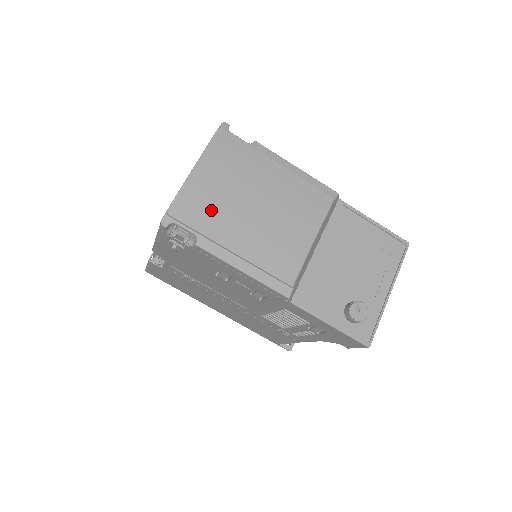
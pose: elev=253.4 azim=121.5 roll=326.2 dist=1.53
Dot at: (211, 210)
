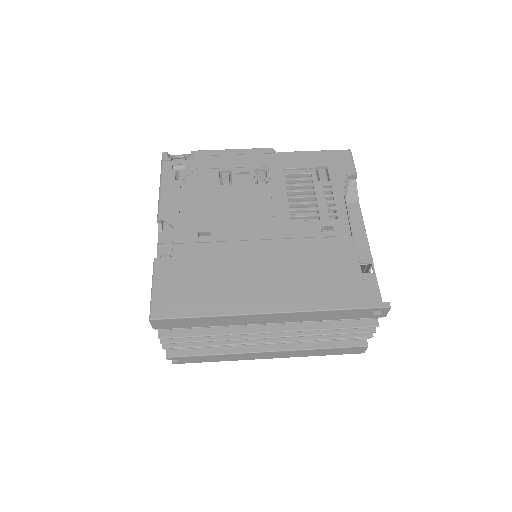
Dot at: occluded
